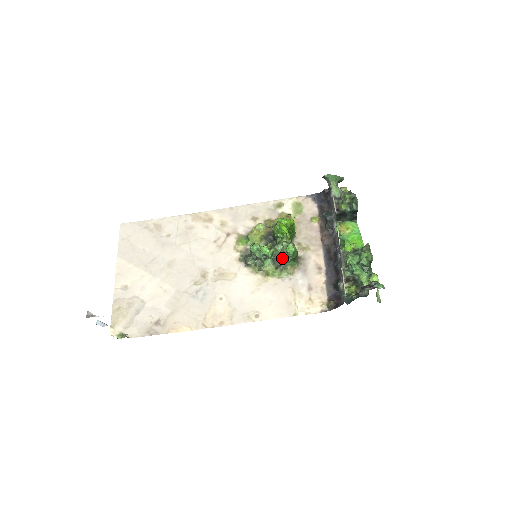
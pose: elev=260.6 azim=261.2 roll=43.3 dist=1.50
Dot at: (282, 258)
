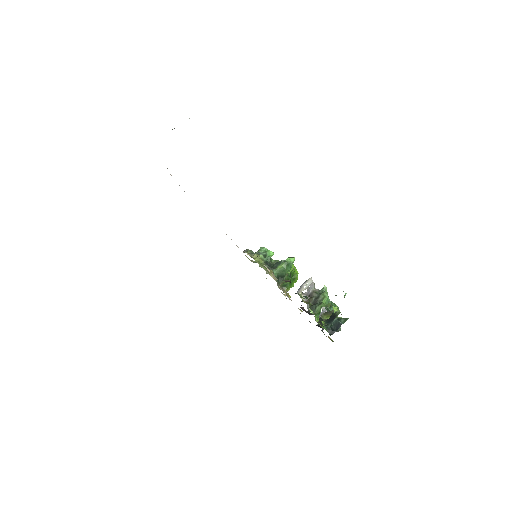
Dot at: (274, 266)
